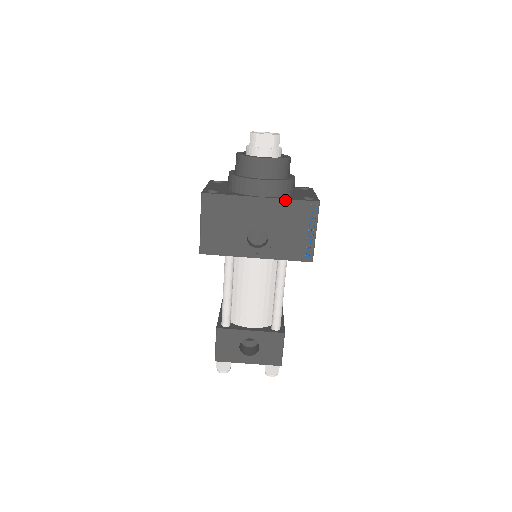
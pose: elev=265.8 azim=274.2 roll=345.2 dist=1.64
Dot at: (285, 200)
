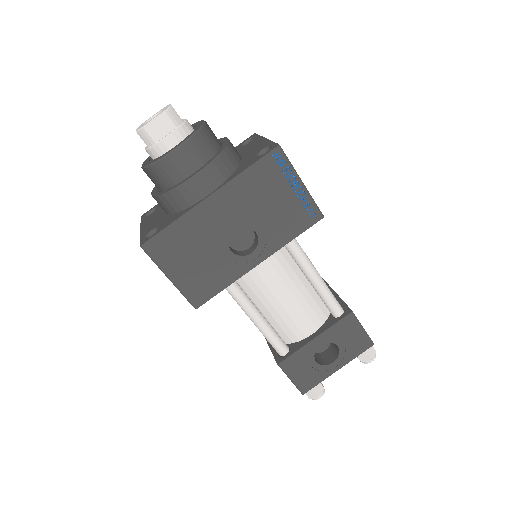
Dot at: (239, 176)
